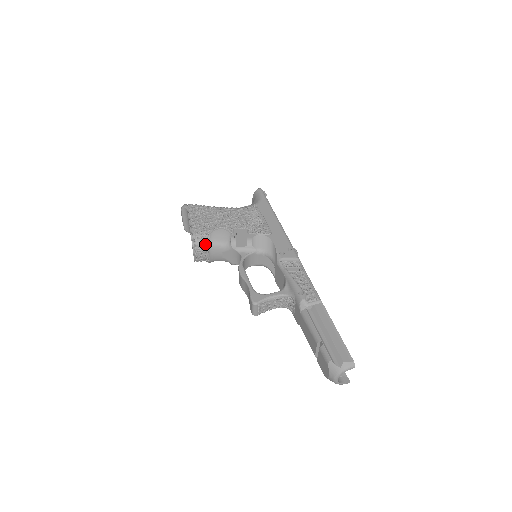
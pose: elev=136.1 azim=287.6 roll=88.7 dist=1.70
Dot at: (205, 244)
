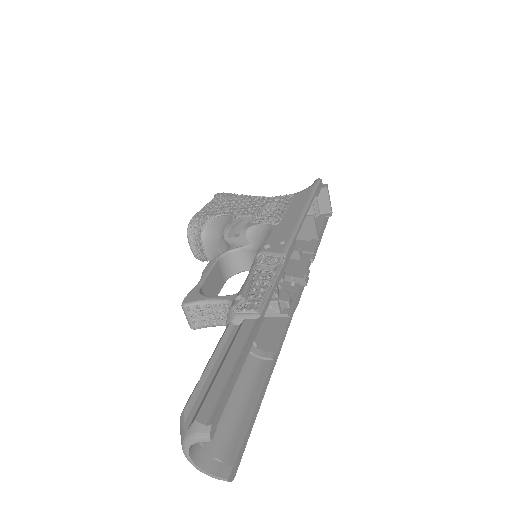
Dot at: (200, 232)
